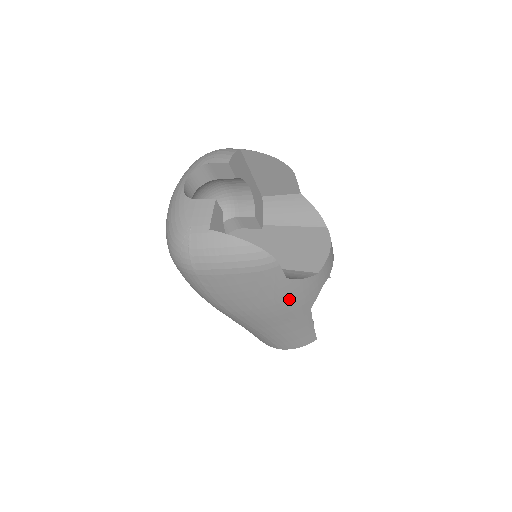
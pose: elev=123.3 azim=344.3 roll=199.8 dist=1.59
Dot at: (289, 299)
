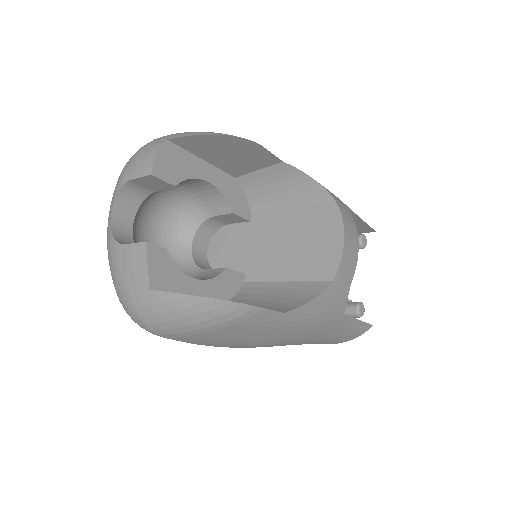
Dot at: (303, 324)
